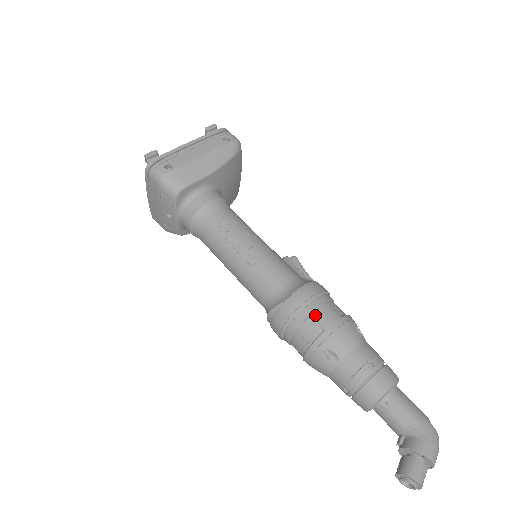
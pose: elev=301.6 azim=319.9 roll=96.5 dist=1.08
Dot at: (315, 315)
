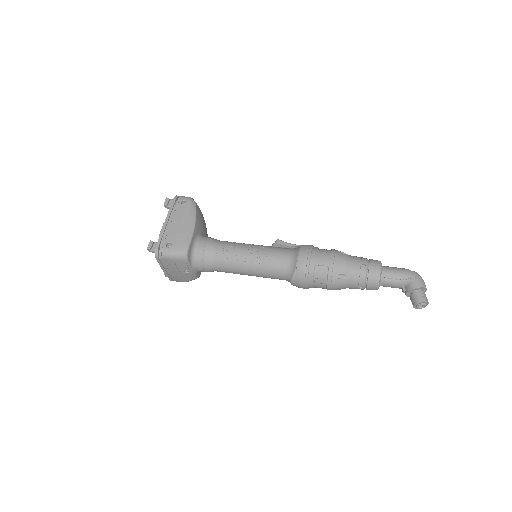
Dot at: (318, 263)
